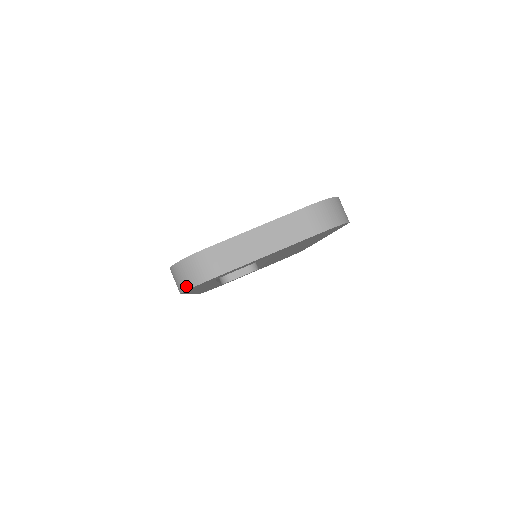
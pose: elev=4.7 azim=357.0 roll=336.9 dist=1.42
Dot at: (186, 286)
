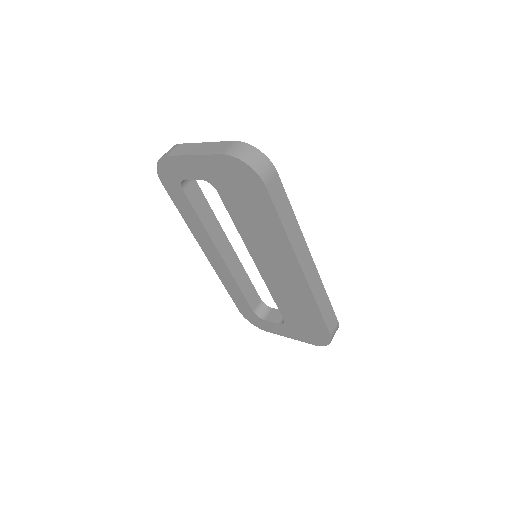
Dot at: (158, 165)
